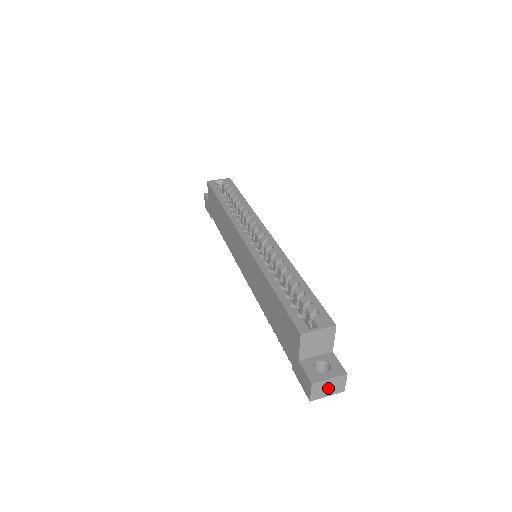
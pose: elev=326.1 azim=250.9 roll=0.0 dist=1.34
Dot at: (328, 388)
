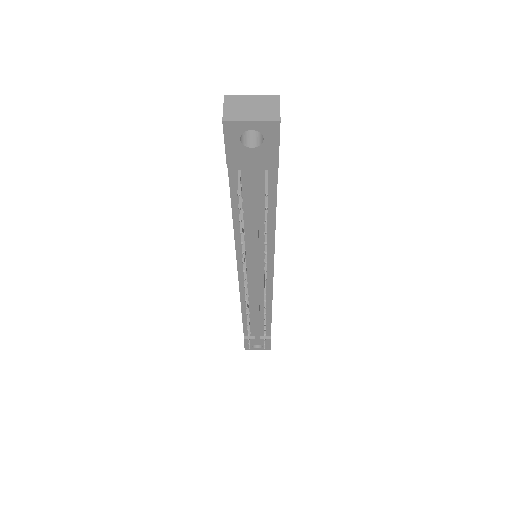
Dot at: (251, 109)
